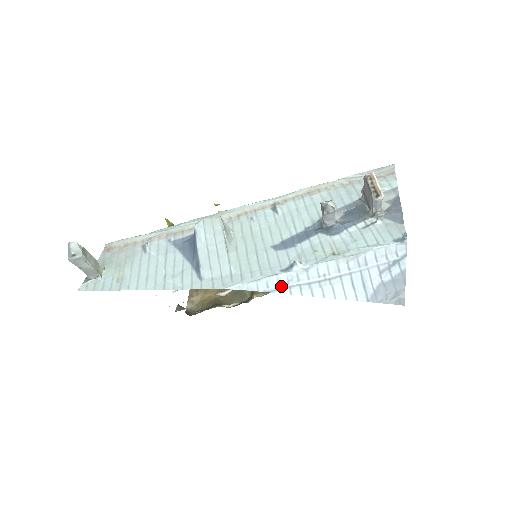
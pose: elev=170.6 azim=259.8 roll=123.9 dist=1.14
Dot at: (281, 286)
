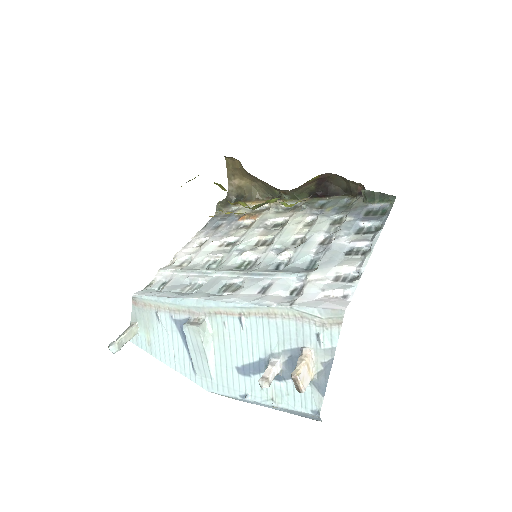
Dot at: occluded
